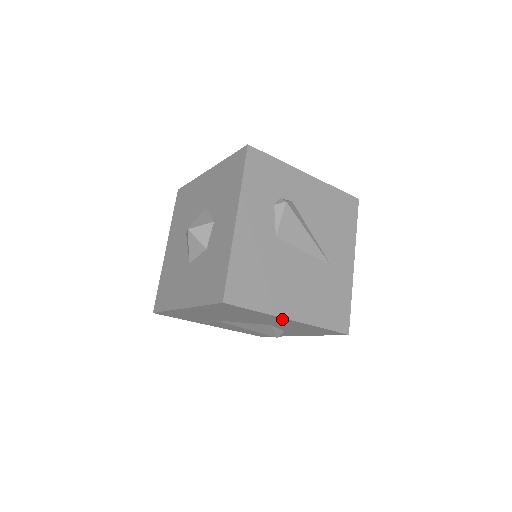
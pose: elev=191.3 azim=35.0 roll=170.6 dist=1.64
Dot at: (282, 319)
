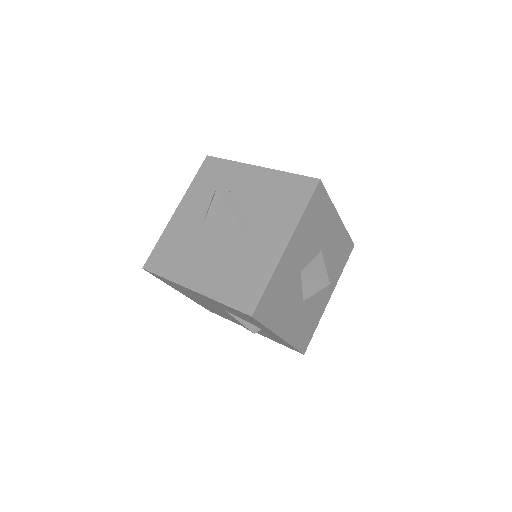
Dot at: (191, 291)
